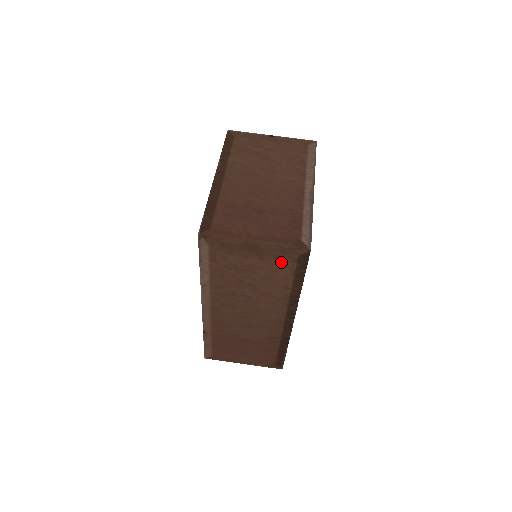
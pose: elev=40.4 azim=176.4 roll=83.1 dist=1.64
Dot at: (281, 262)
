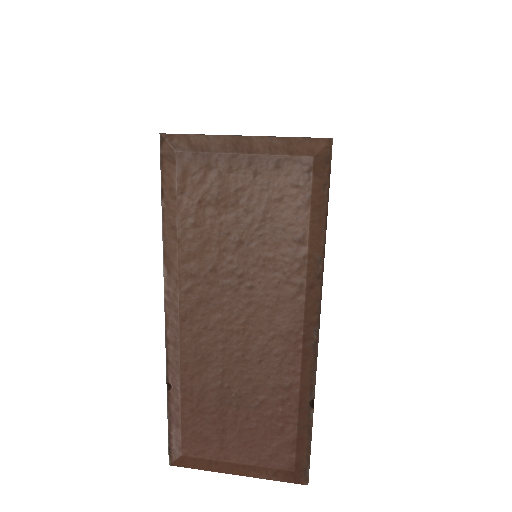
Dot at: (288, 177)
